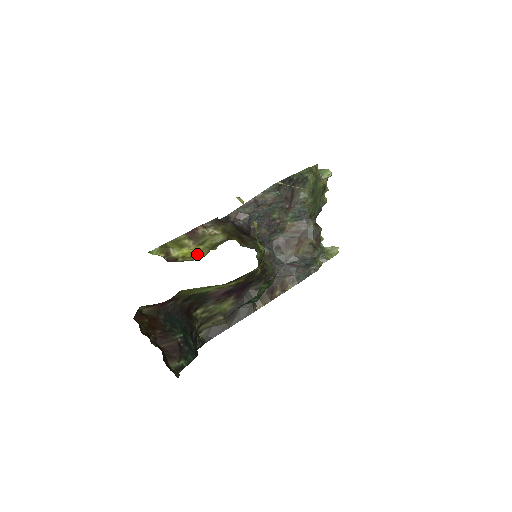
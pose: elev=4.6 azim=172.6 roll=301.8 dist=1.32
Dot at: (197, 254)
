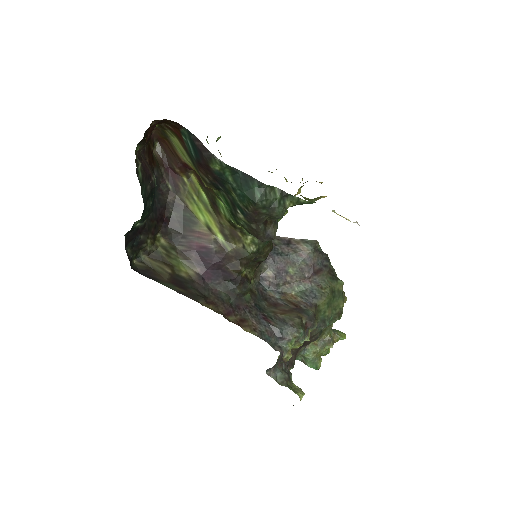
Dot at: occluded
